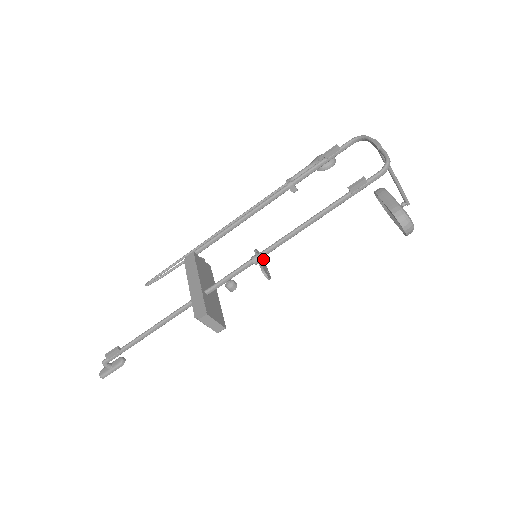
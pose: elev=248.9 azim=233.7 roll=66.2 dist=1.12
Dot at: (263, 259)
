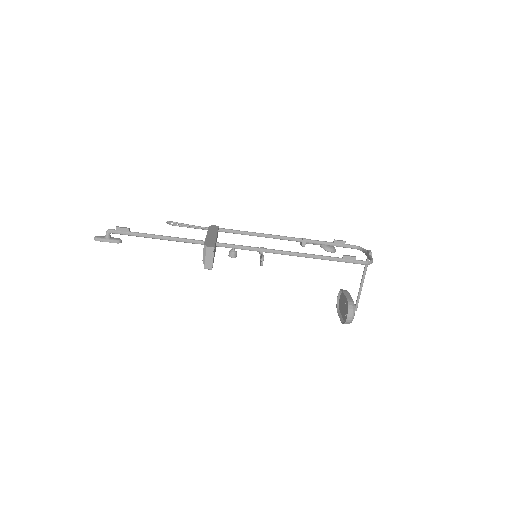
Dot at: occluded
